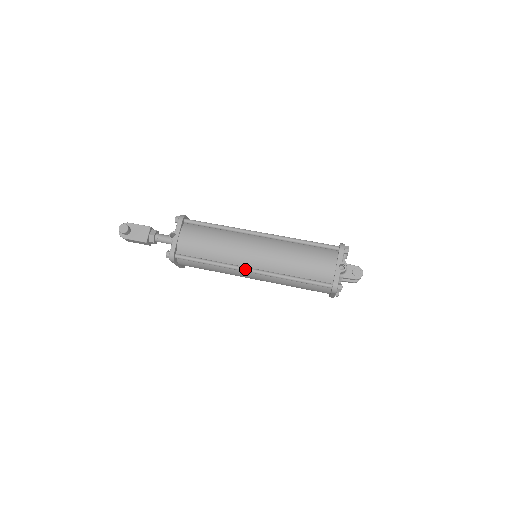
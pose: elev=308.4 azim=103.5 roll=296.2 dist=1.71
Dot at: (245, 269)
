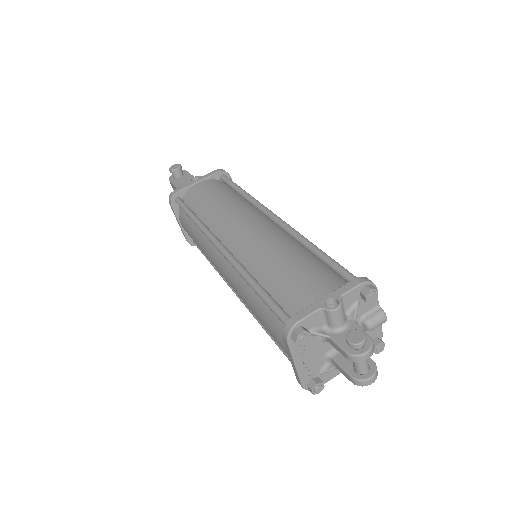
Dot at: (216, 241)
